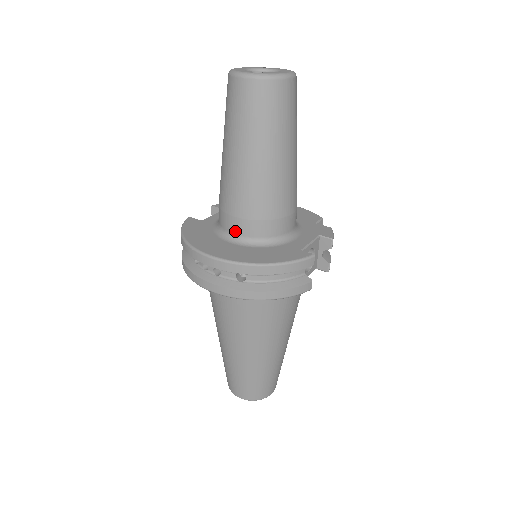
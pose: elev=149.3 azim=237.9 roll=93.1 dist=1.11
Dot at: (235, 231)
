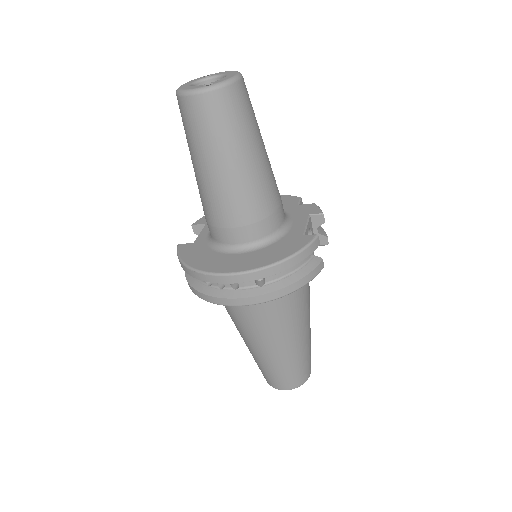
Dot at: (235, 241)
